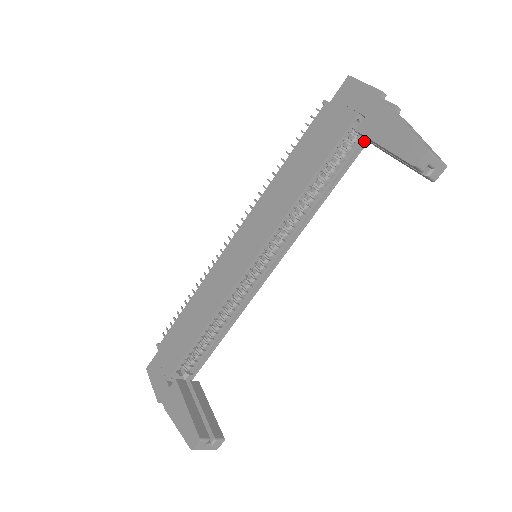
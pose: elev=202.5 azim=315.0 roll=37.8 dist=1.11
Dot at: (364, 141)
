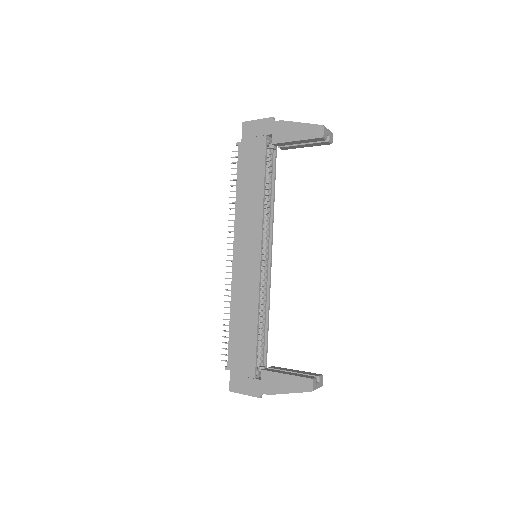
Dot at: (275, 151)
